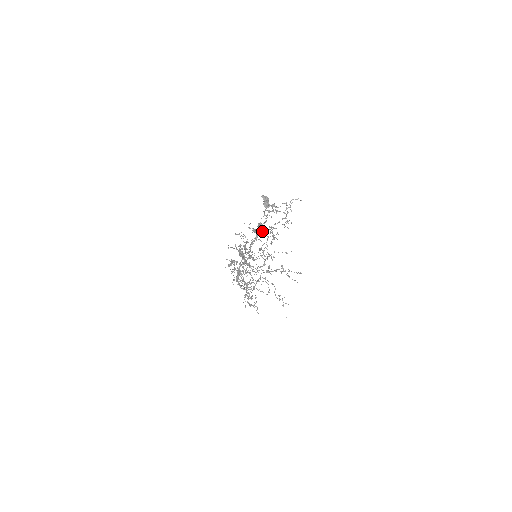
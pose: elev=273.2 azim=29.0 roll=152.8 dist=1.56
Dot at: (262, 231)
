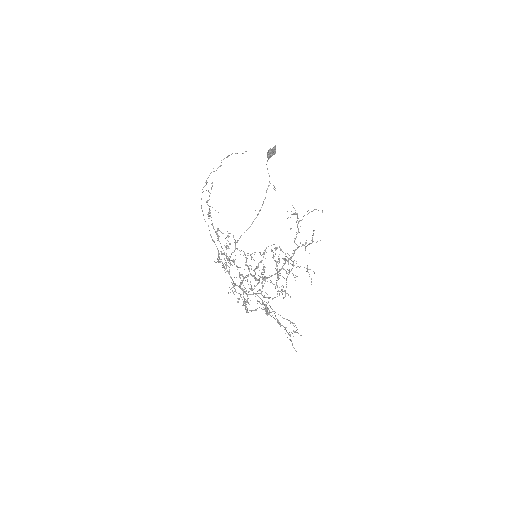
Dot at: (285, 270)
